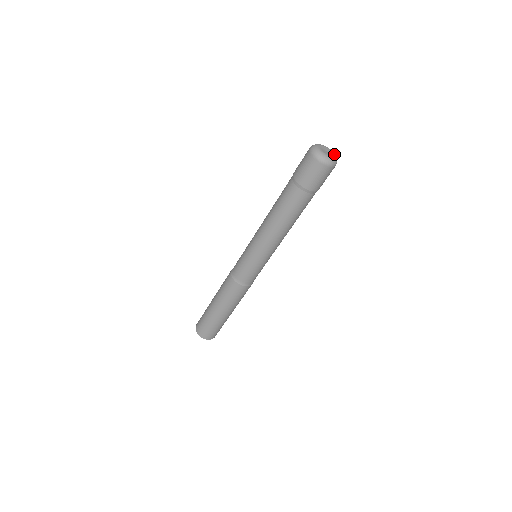
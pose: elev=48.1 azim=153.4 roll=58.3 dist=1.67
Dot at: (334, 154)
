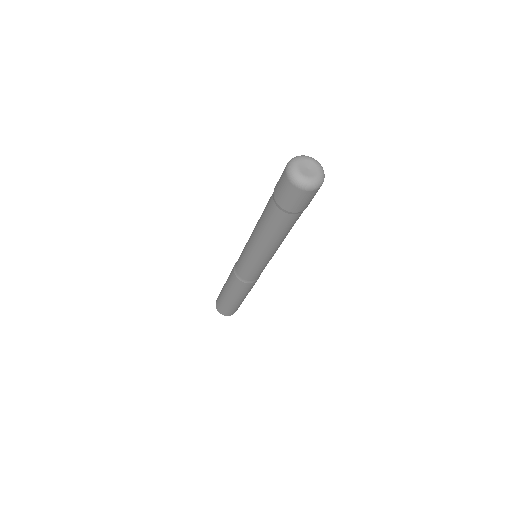
Dot at: (319, 172)
